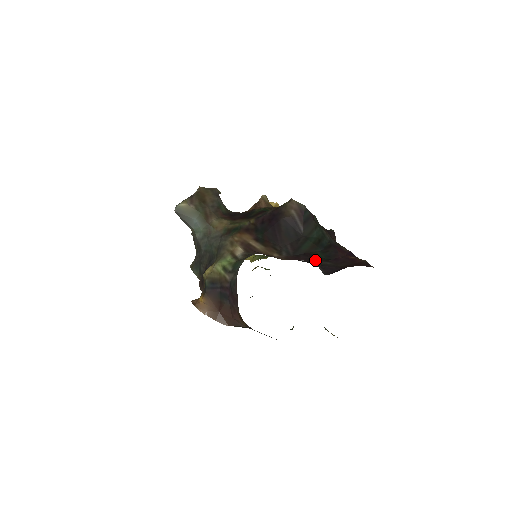
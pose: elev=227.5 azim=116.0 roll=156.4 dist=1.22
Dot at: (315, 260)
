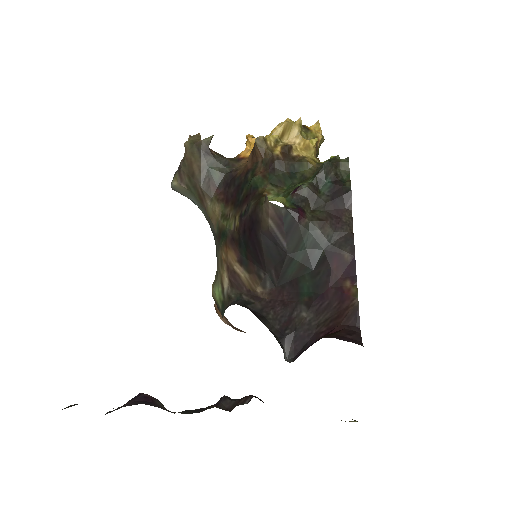
Dot at: (298, 300)
